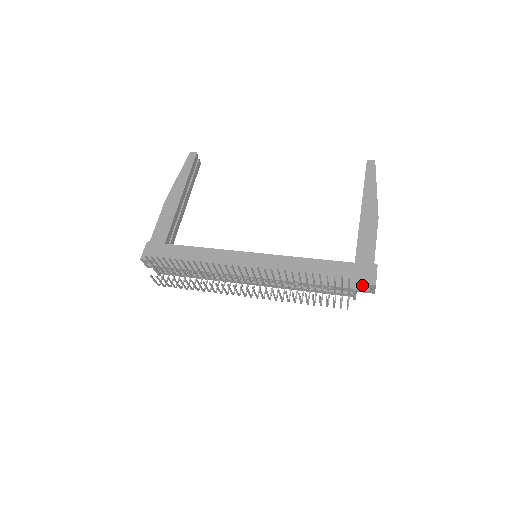
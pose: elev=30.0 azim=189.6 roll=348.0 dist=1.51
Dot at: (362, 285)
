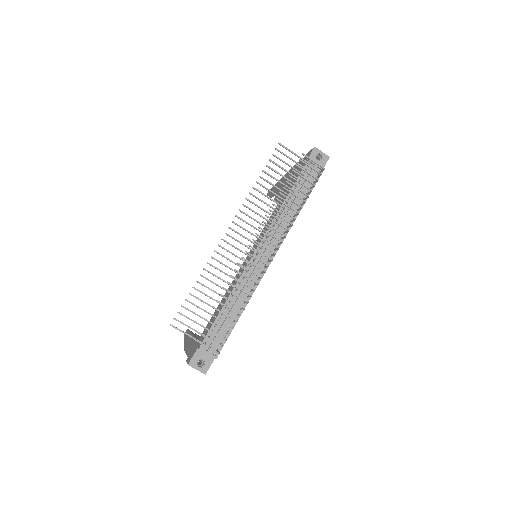
Dot at: occluded
